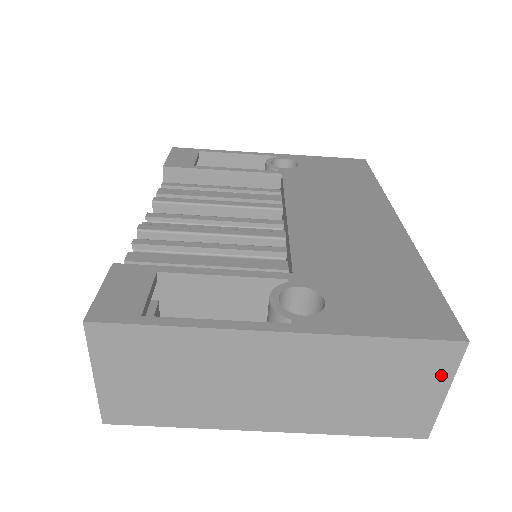
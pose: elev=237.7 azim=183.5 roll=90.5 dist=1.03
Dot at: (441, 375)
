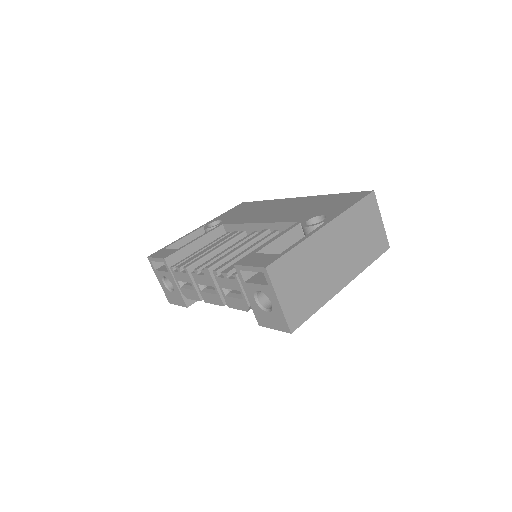
Dot at: (376, 211)
